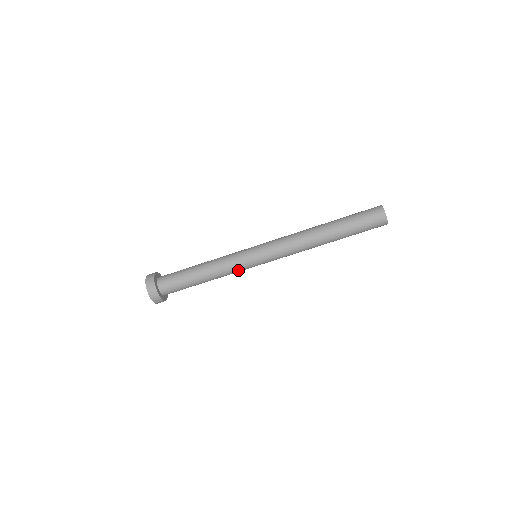
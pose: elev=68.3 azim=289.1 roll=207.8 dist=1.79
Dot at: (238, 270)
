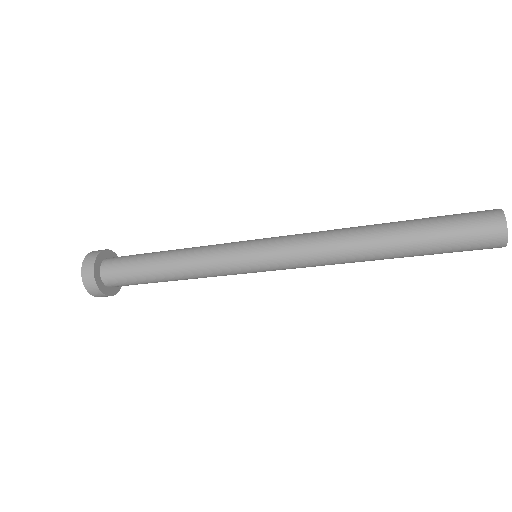
Dot at: (225, 275)
